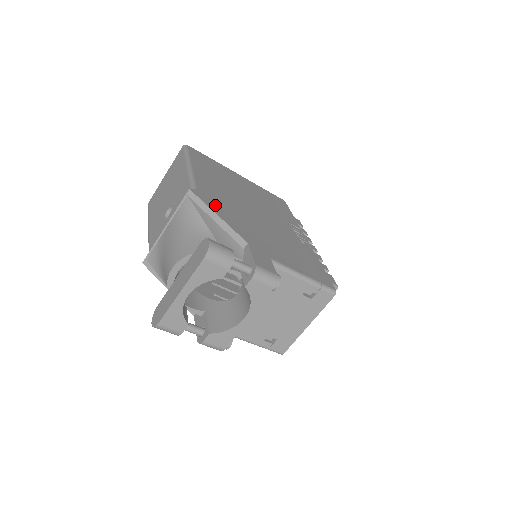
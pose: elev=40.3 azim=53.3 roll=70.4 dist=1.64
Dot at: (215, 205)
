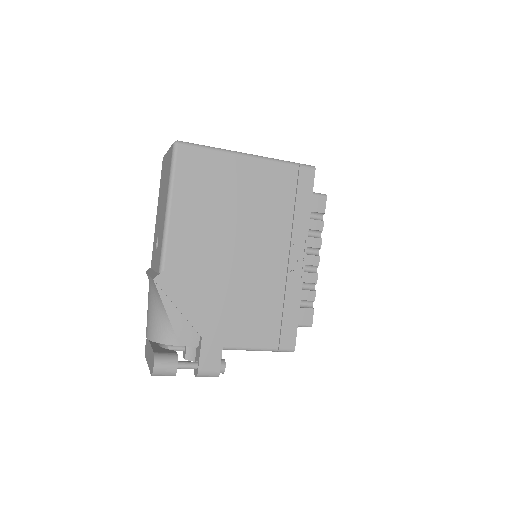
Dot at: (180, 288)
